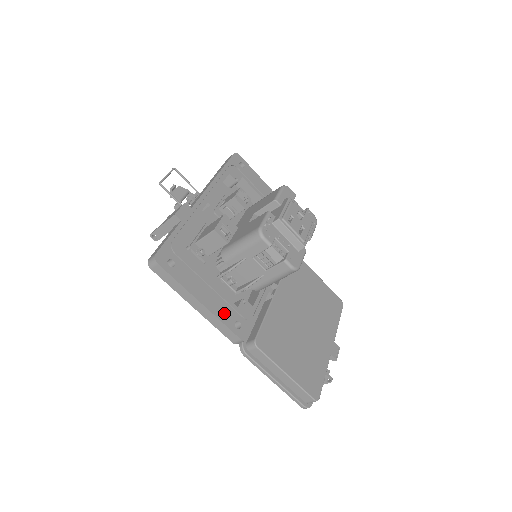
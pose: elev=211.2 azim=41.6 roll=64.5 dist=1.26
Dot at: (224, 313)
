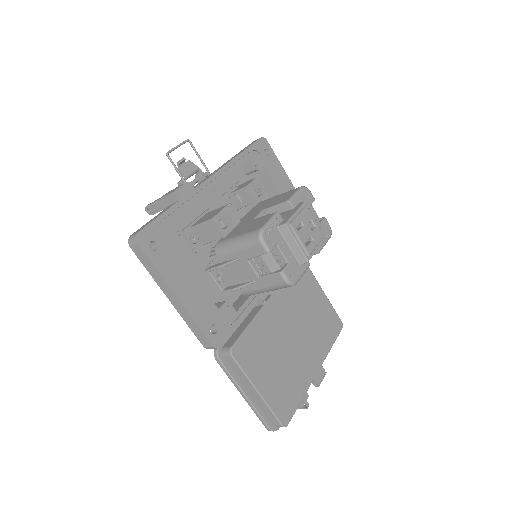
Dot at: (201, 313)
